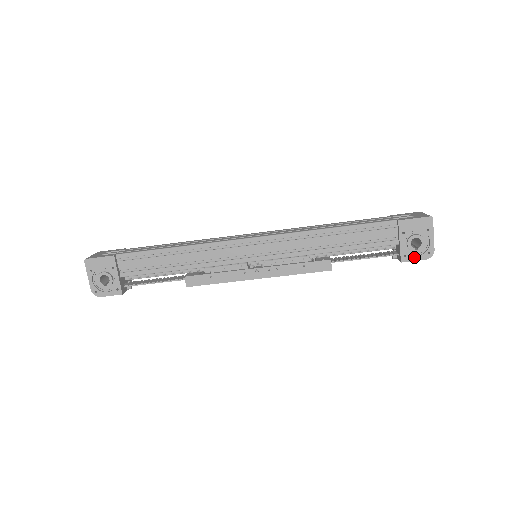
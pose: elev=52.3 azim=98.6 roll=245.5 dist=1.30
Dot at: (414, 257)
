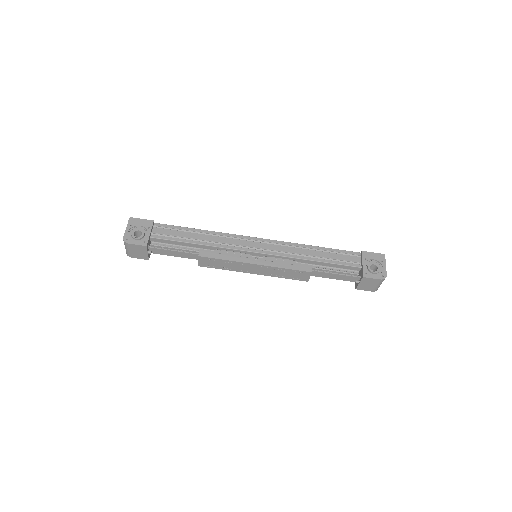
Dot at: (372, 276)
